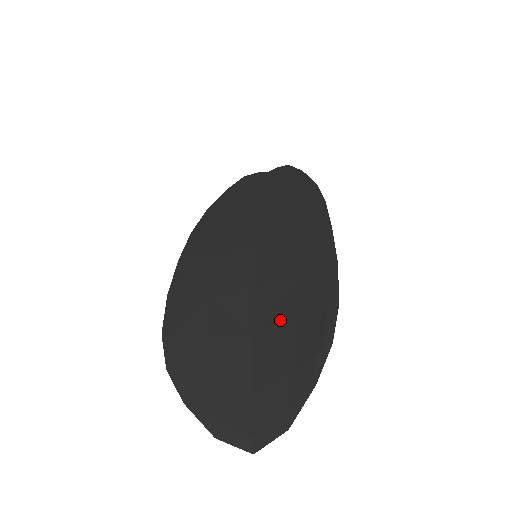
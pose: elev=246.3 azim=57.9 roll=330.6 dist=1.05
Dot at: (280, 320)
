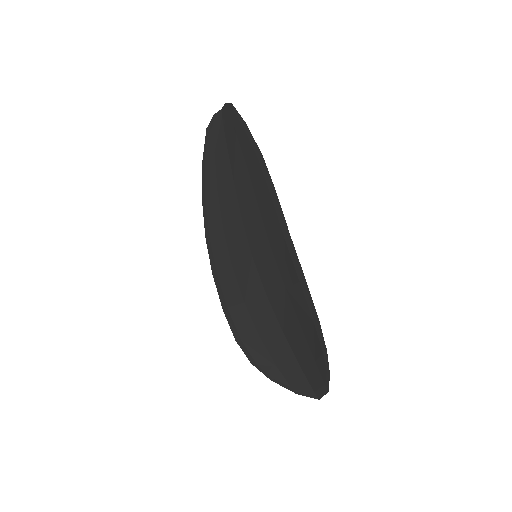
Dot at: (293, 324)
